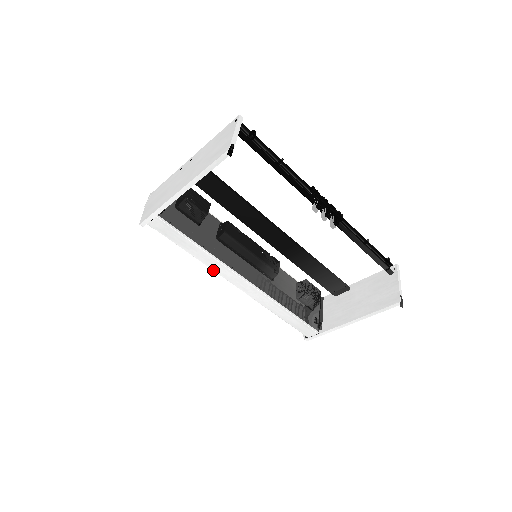
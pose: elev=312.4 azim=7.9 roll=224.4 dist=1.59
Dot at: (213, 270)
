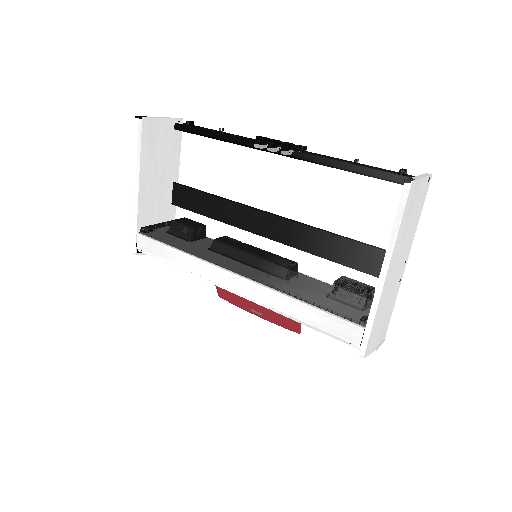
Dot at: (201, 277)
